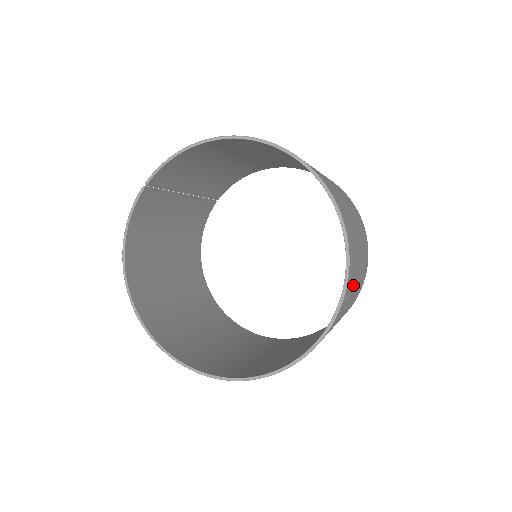
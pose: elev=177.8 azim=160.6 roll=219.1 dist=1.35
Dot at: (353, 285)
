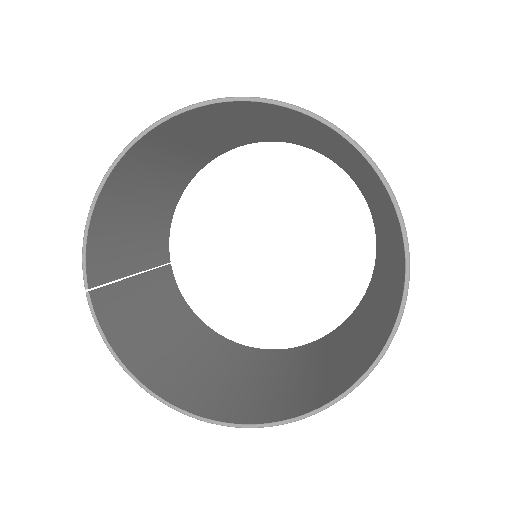
Dot at: occluded
